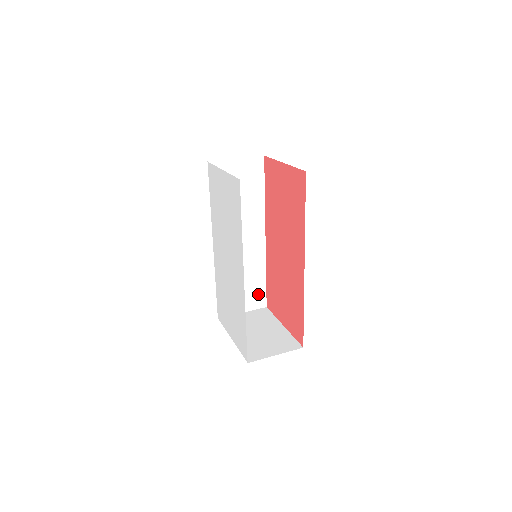
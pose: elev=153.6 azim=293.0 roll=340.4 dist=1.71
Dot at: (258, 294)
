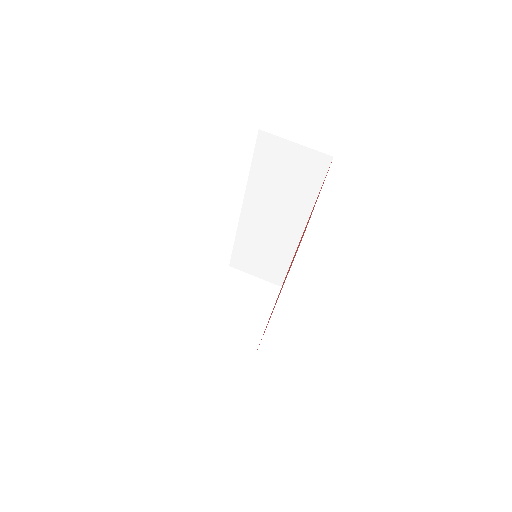
Dot at: (277, 272)
